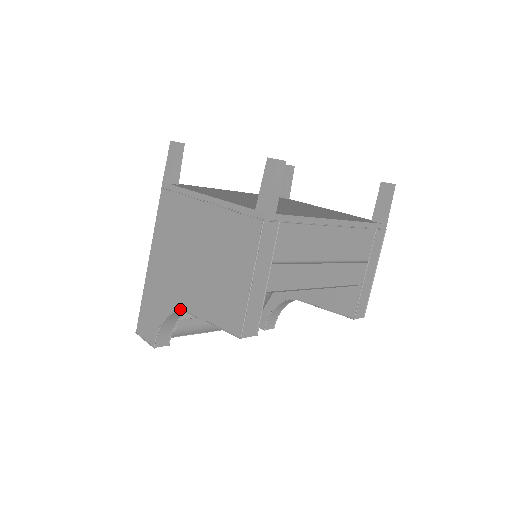
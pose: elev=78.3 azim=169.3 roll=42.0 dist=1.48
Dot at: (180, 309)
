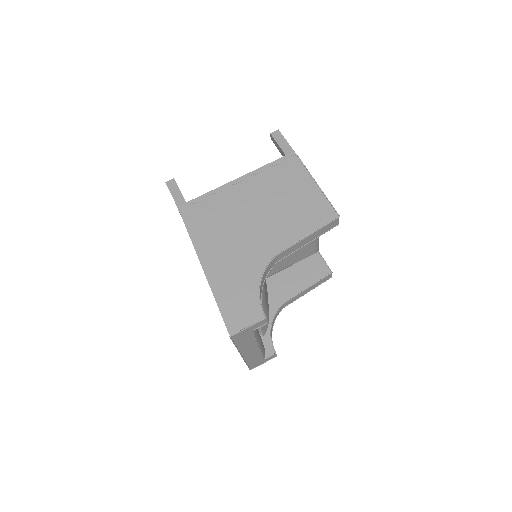
Dot at: (271, 258)
